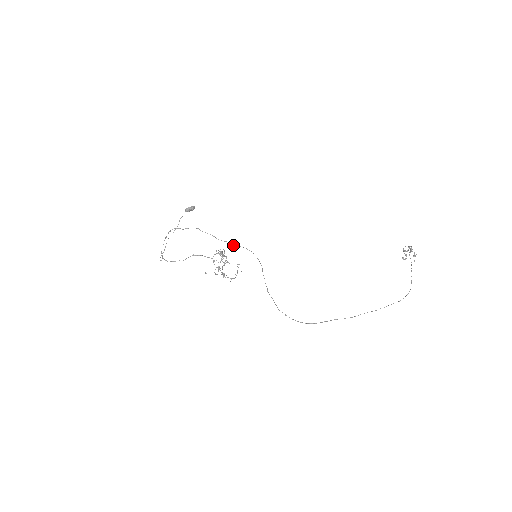
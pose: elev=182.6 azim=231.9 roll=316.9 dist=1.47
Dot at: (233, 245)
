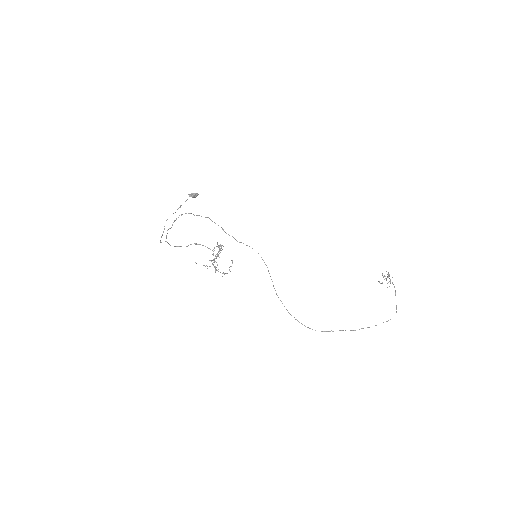
Dot at: (237, 241)
